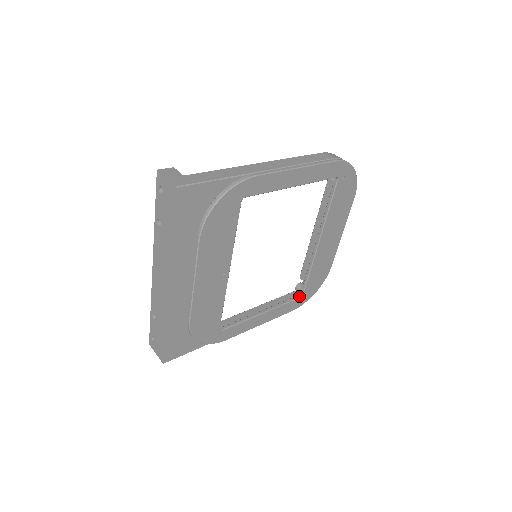
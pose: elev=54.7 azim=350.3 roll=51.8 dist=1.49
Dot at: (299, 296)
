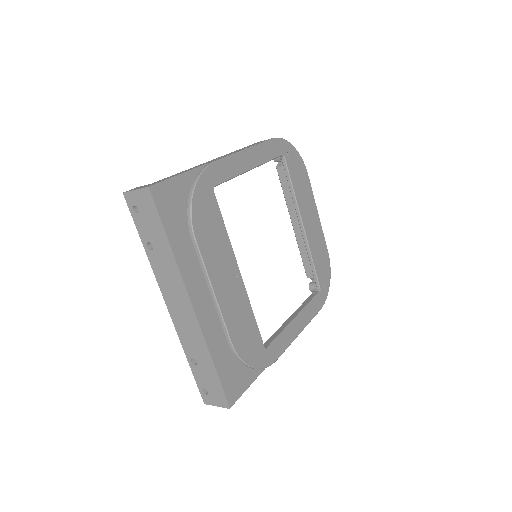
Dot at: (317, 292)
